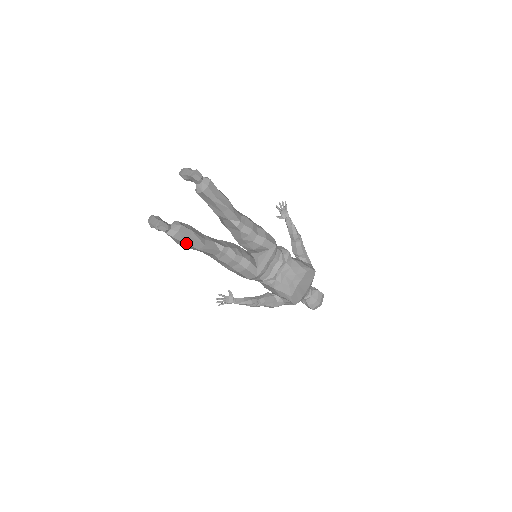
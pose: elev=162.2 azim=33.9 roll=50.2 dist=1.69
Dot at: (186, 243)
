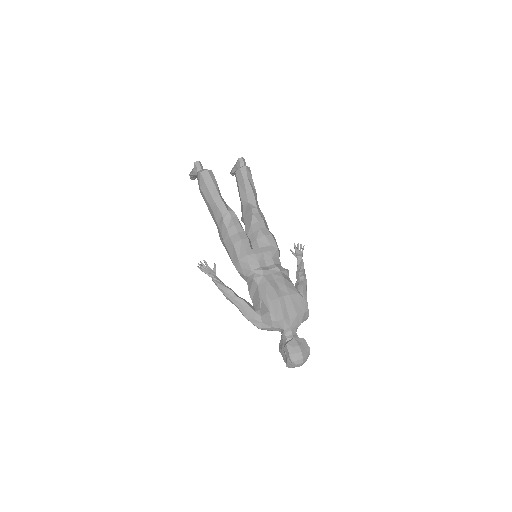
Dot at: (207, 184)
